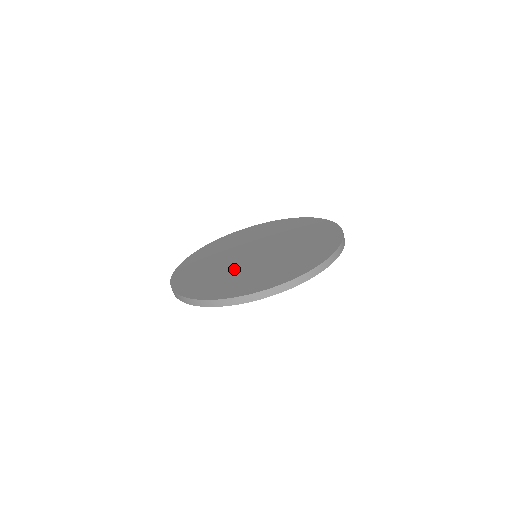
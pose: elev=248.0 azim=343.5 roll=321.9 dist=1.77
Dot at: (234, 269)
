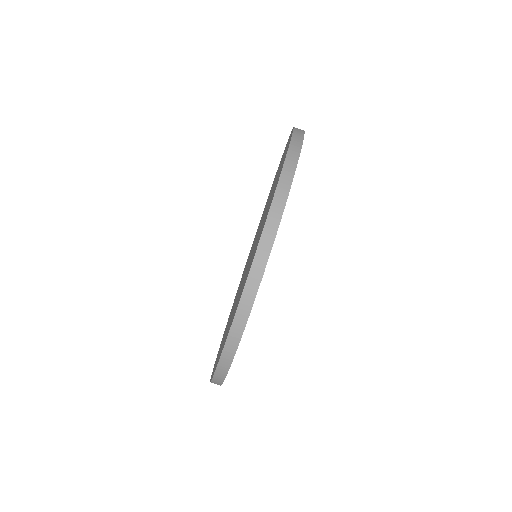
Dot at: occluded
